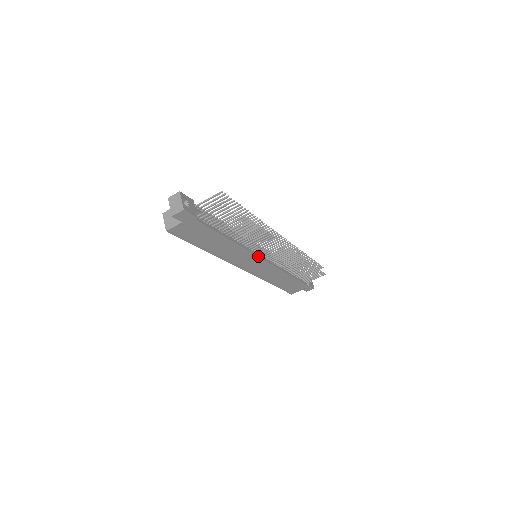
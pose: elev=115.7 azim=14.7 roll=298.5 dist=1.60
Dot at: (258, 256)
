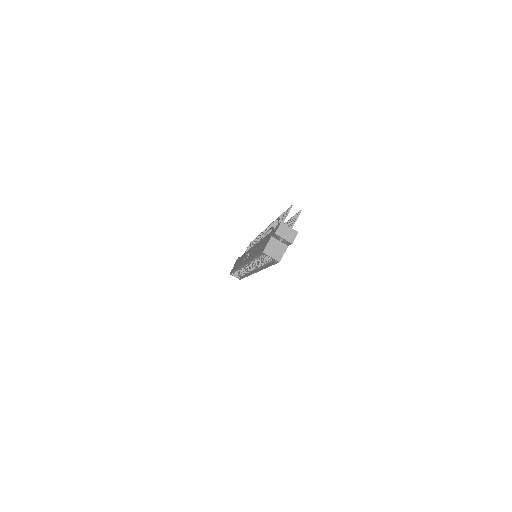
Dot at: occluded
